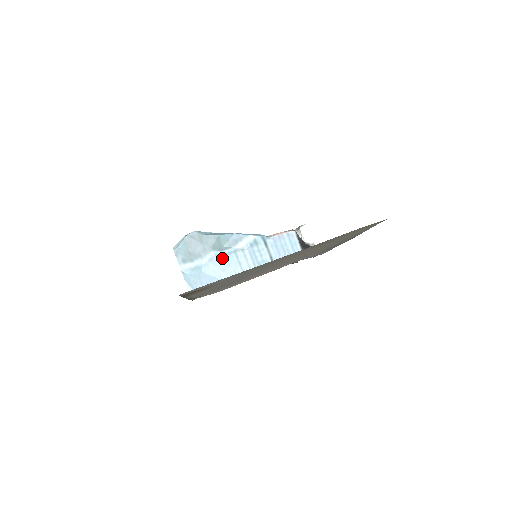
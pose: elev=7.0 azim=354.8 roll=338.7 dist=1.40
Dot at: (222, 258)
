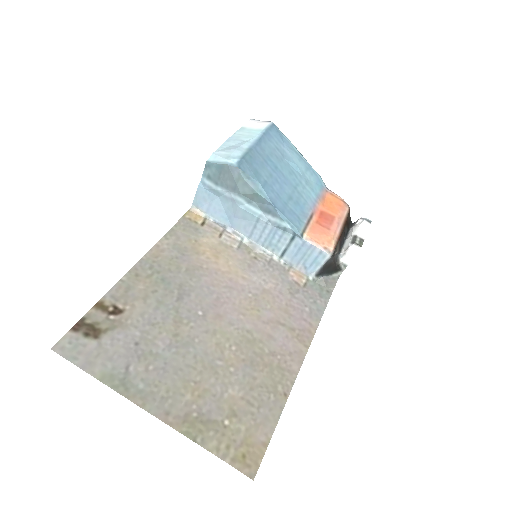
Dot at: (243, 210)
